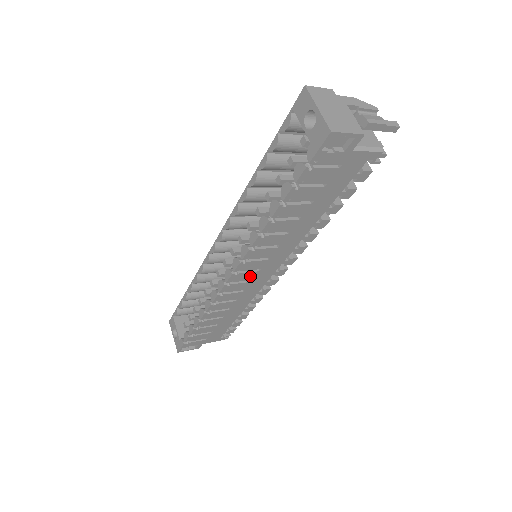
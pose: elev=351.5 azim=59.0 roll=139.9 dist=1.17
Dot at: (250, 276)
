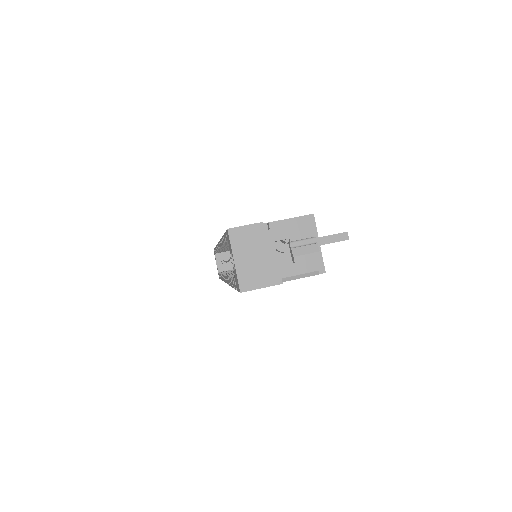
Dot at: occluded
